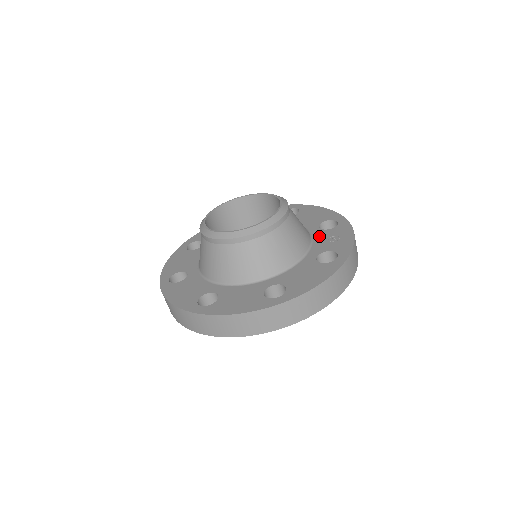
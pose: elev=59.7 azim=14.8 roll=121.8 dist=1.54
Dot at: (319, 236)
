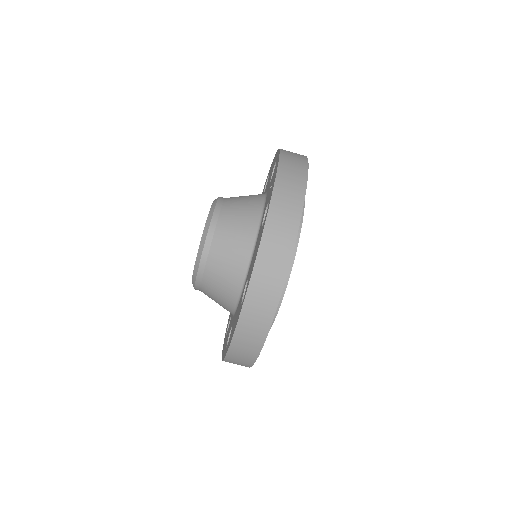
Dot at: occluded
